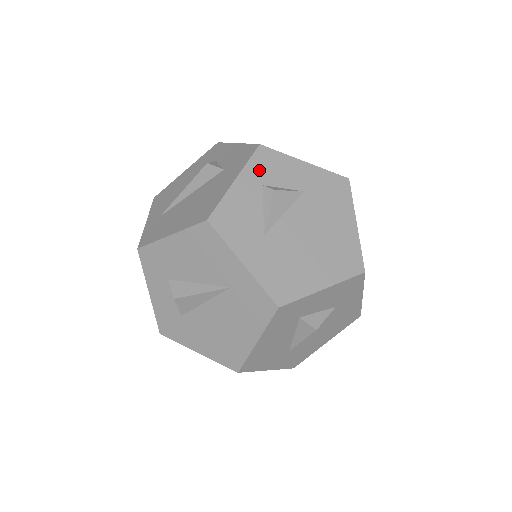
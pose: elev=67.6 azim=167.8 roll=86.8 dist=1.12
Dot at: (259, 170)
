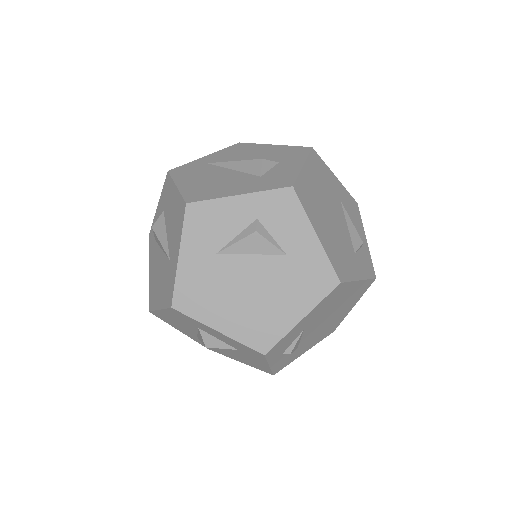
Dot at: (268, 205)
